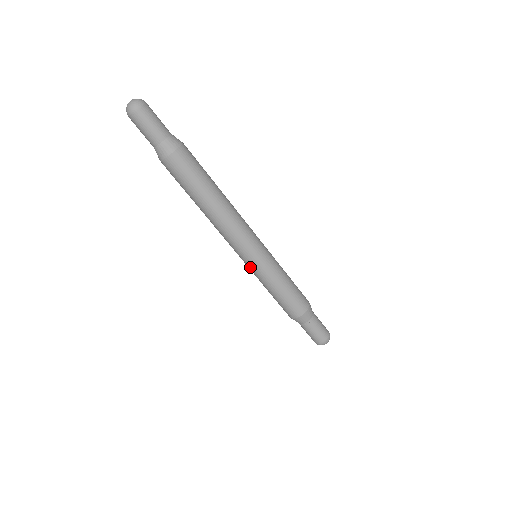
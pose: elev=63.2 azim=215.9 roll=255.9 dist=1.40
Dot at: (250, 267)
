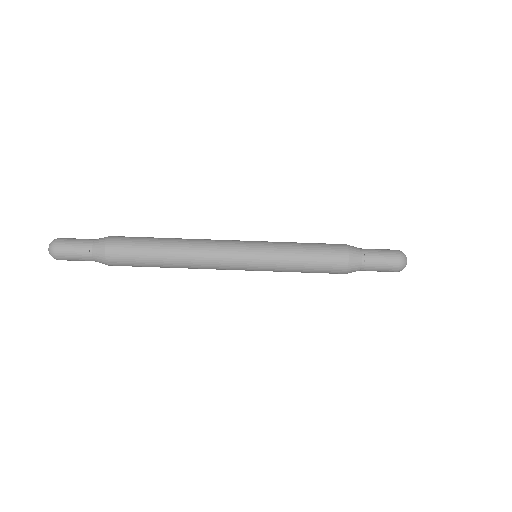
Dot at: (258, 270)
